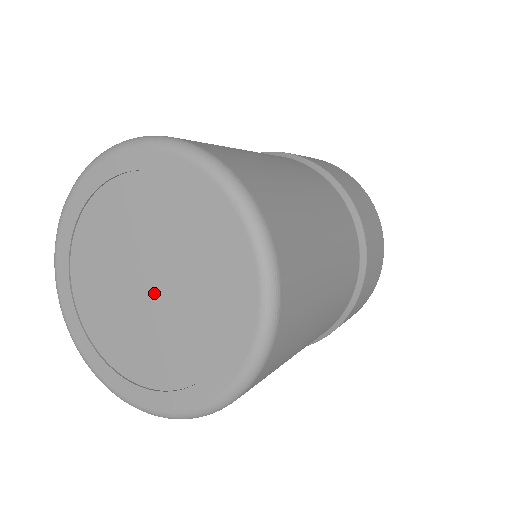
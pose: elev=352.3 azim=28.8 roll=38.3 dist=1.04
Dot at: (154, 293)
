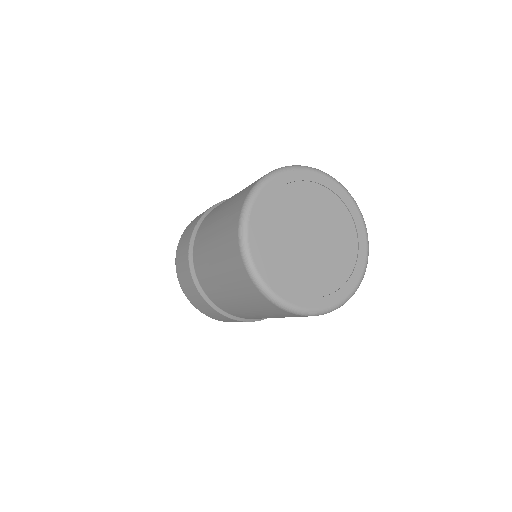
Dot at: (311, 246)
